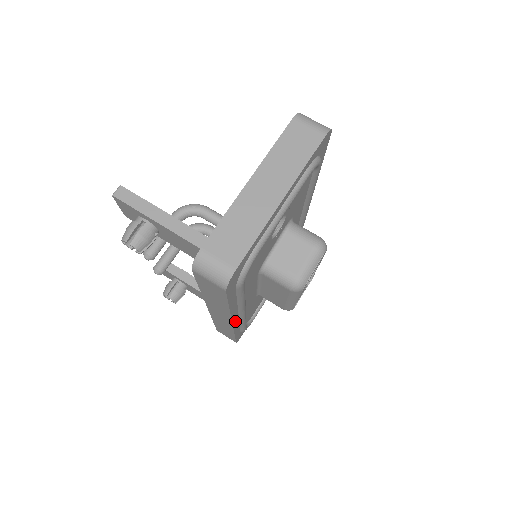
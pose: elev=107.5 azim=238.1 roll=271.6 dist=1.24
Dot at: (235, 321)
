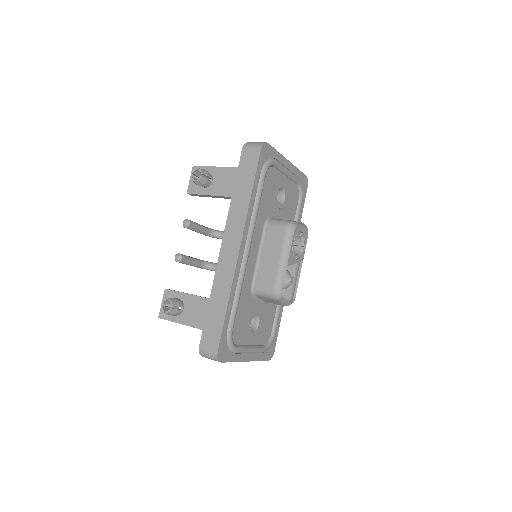
Dot at: (240, 254)
